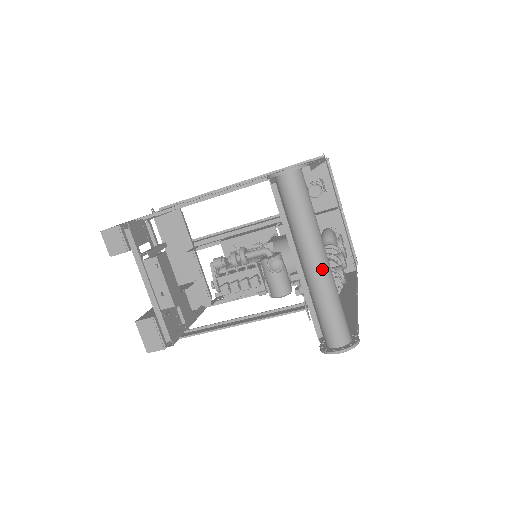
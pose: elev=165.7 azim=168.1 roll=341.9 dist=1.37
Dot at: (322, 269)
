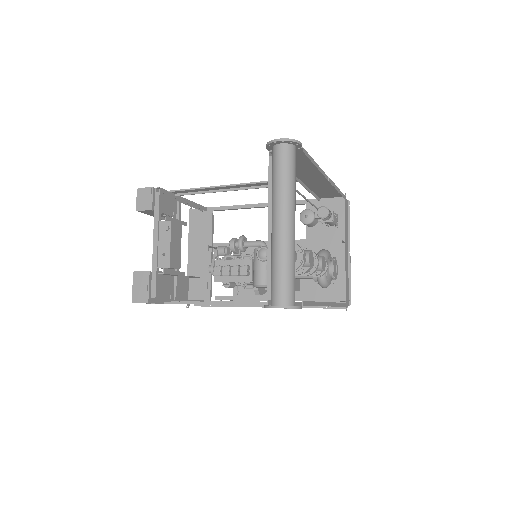
Dot at: (286, 230)
